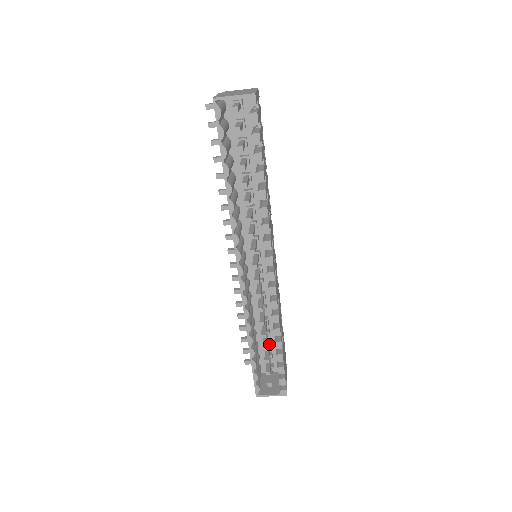
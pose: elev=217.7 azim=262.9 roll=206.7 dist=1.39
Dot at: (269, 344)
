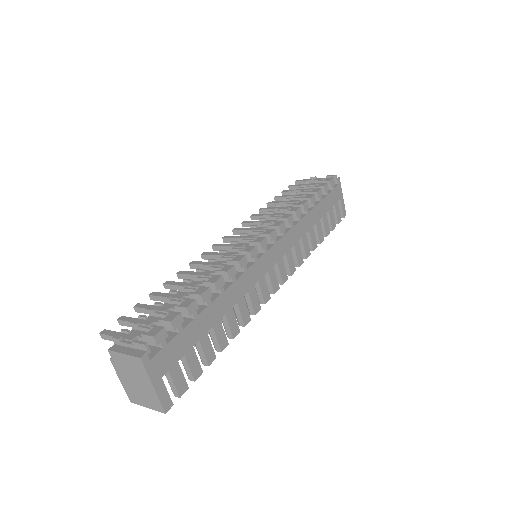
Dot at: occluded
